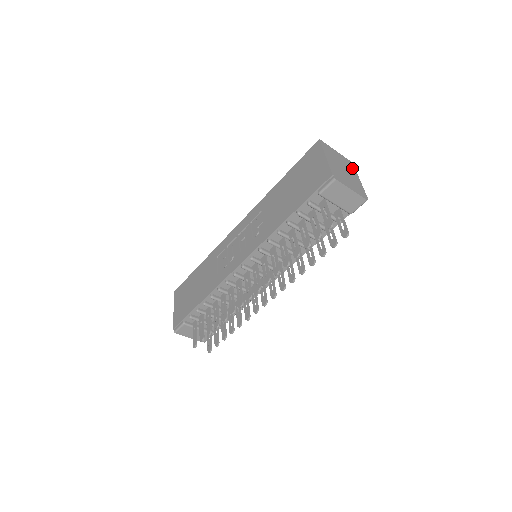
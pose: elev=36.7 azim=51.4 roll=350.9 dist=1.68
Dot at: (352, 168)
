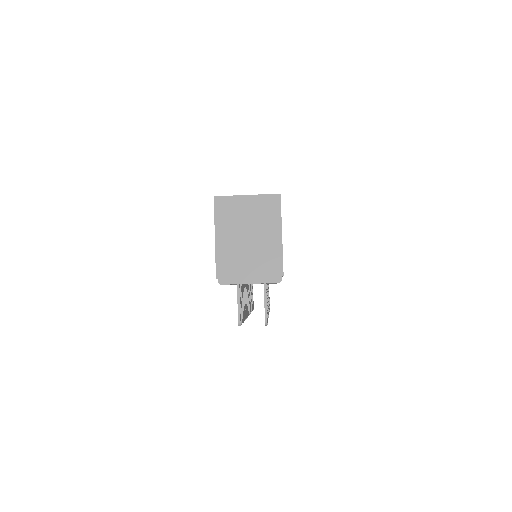
Dot at: (273, 214)
